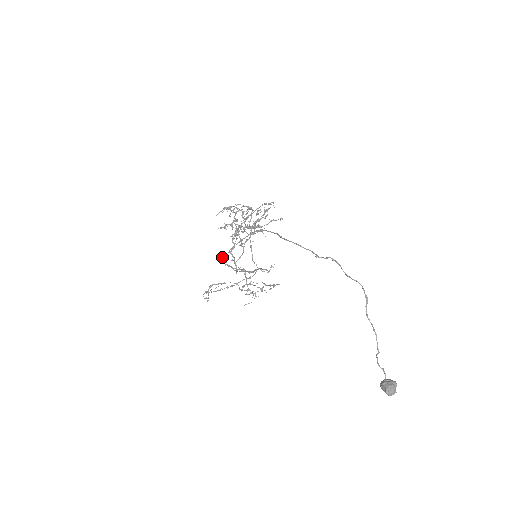
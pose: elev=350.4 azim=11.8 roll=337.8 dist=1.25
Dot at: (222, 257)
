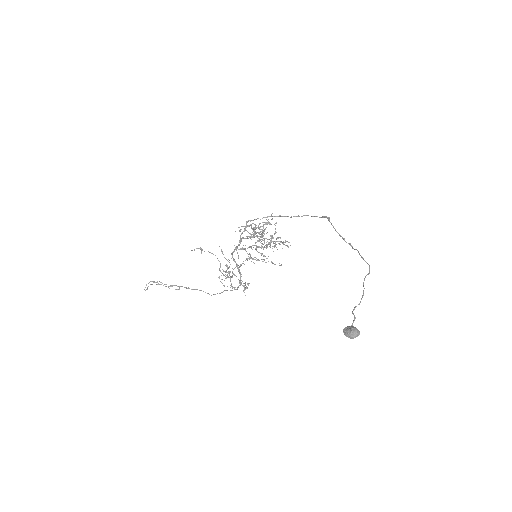
Dot at: occluded
